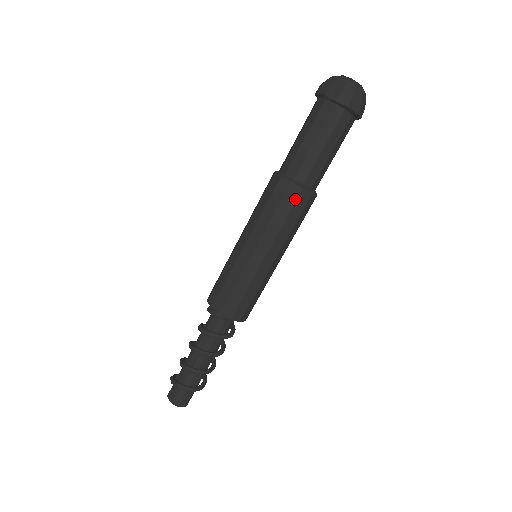
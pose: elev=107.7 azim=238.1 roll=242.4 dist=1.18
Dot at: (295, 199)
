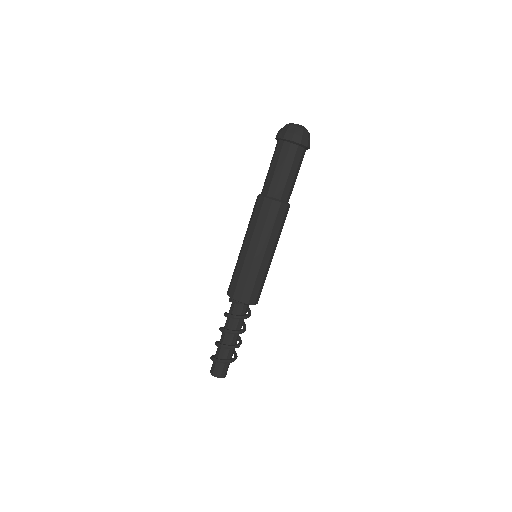
Dot at: (269, 208)
